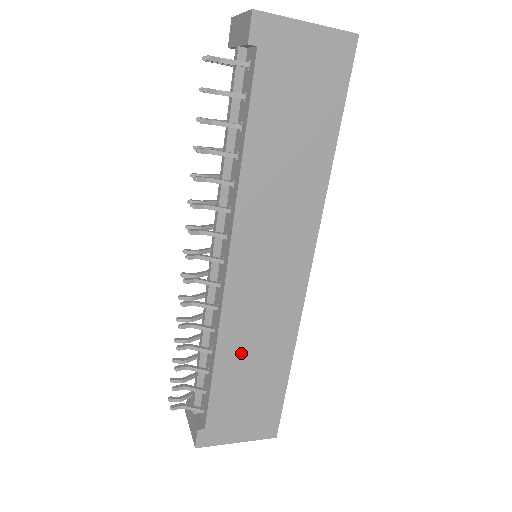
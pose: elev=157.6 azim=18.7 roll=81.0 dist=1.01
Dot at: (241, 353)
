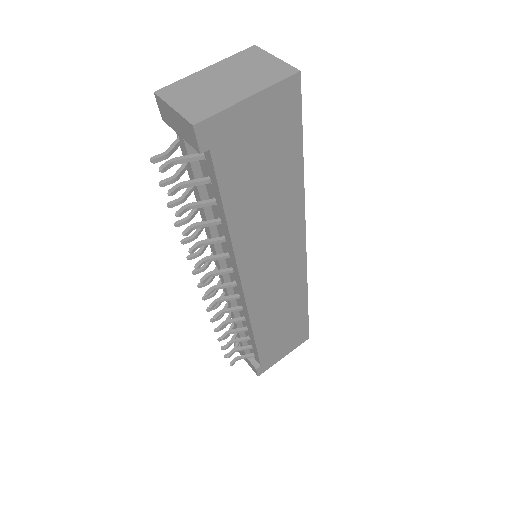
Dot at: (271, 321)
